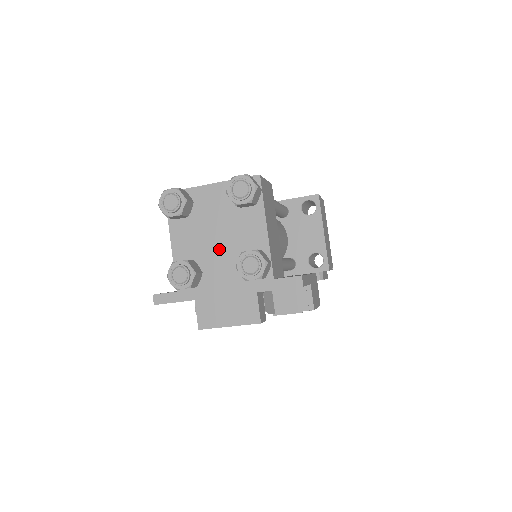
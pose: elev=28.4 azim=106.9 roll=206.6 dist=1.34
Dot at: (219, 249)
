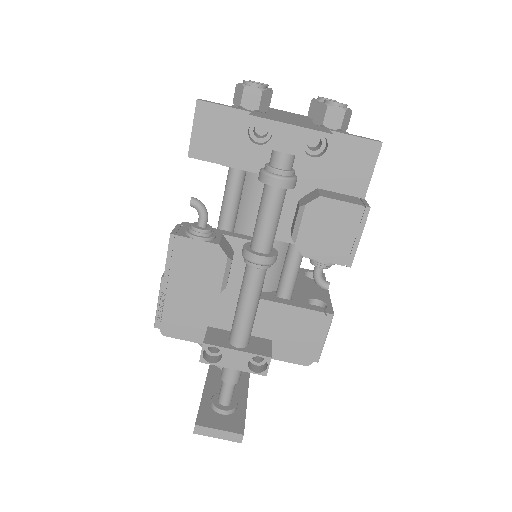
Dot at: (289, 116)
